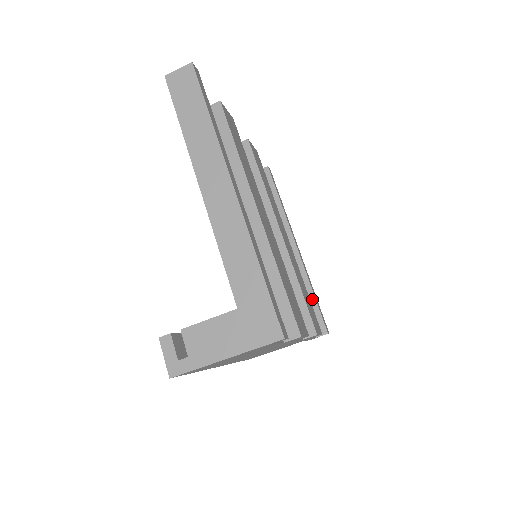
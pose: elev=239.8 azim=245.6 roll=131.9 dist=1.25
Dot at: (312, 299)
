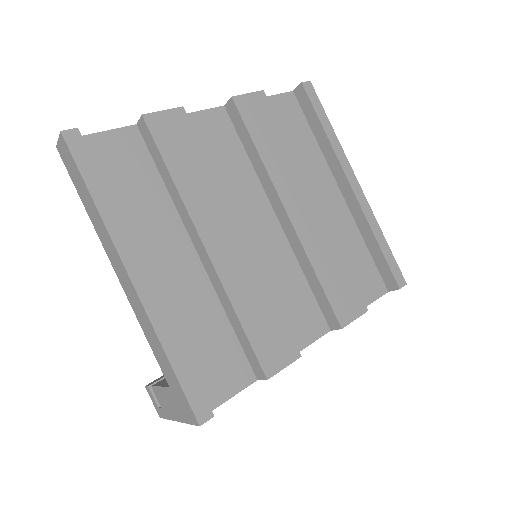
Dot at: (377, 249)
